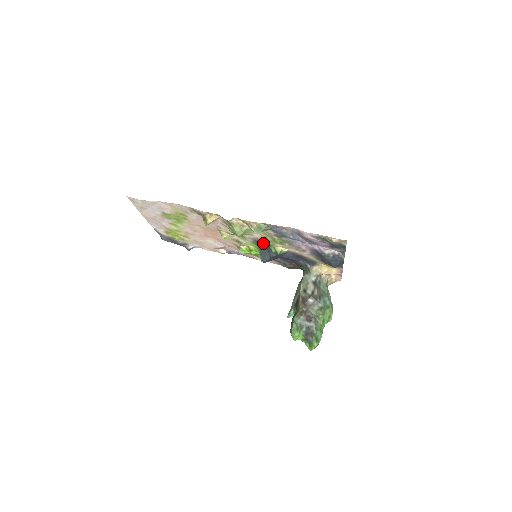
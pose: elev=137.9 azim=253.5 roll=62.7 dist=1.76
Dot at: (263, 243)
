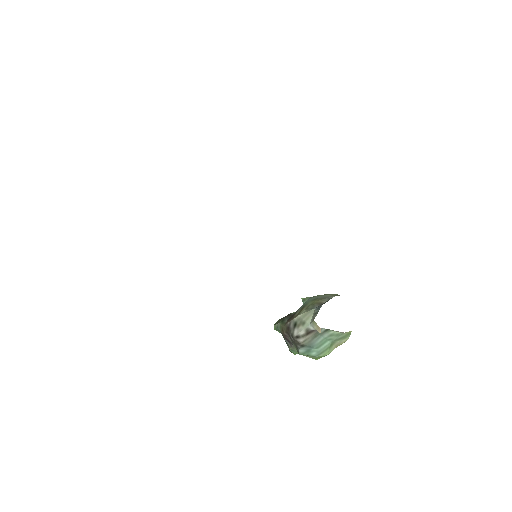
Dot at: occluded
